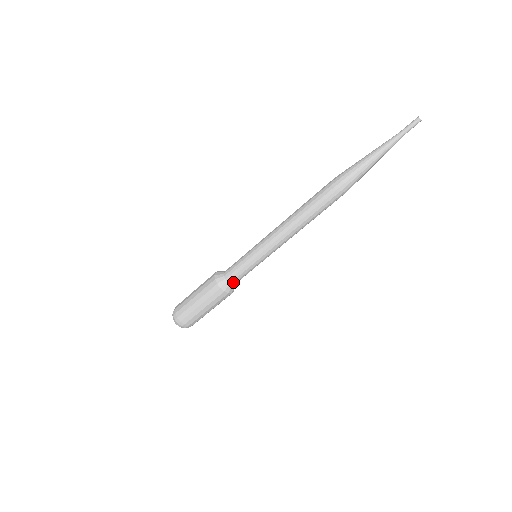
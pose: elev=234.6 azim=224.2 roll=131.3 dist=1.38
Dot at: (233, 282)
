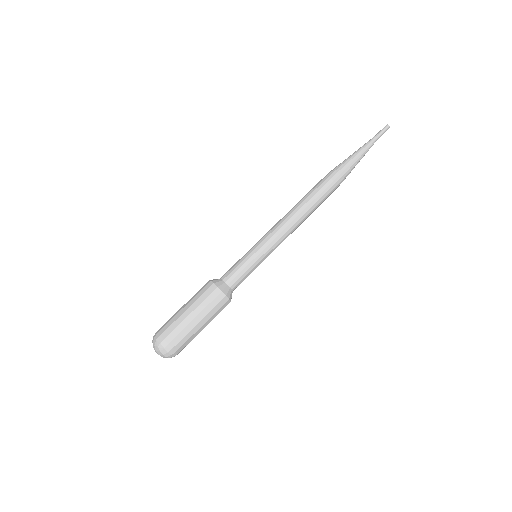
Dot at: (229, 281)
